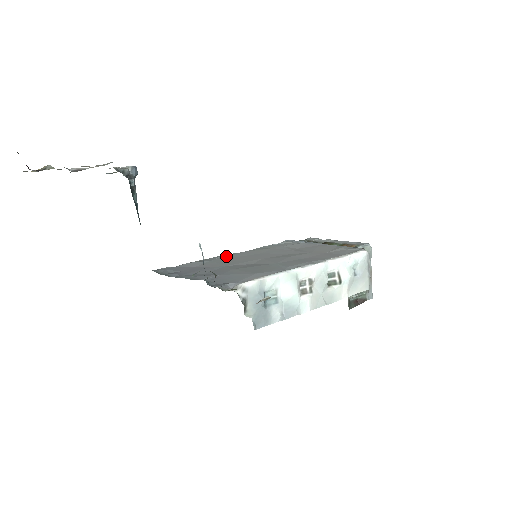
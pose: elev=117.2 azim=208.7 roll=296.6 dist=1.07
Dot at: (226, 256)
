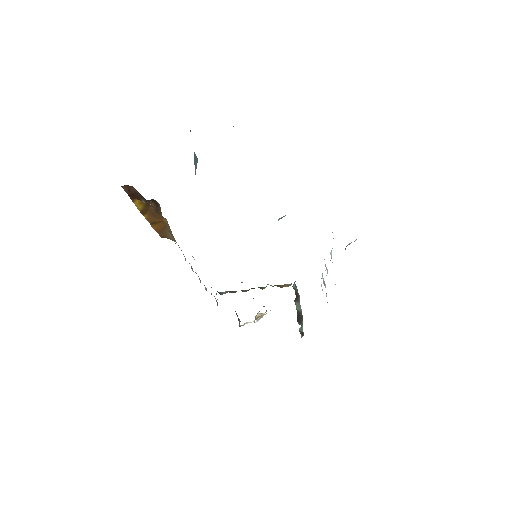
Dot at: occluded
